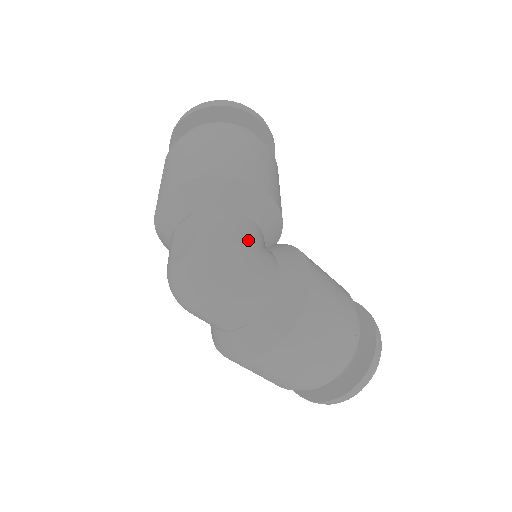
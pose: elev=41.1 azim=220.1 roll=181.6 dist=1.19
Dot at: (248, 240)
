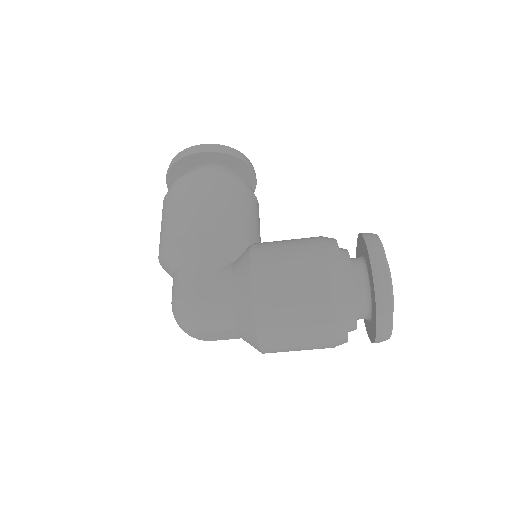
Dot at: (195, 282)
